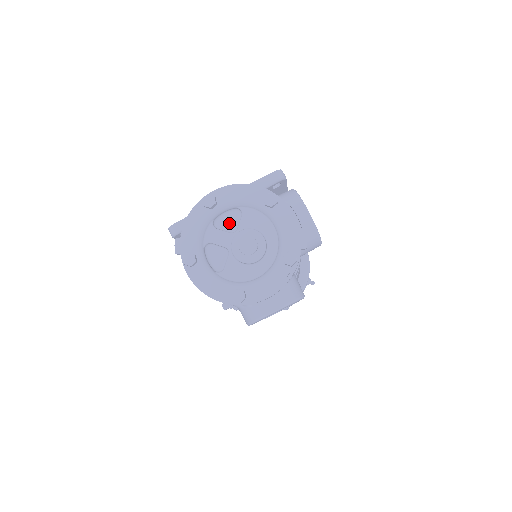
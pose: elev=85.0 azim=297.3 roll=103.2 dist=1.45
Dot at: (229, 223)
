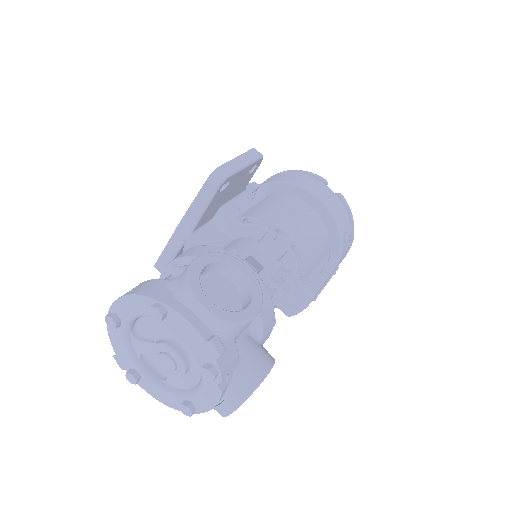
Dot at: (147, 329)
